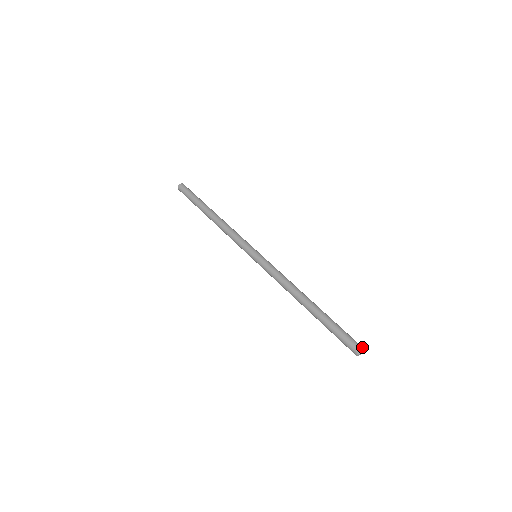
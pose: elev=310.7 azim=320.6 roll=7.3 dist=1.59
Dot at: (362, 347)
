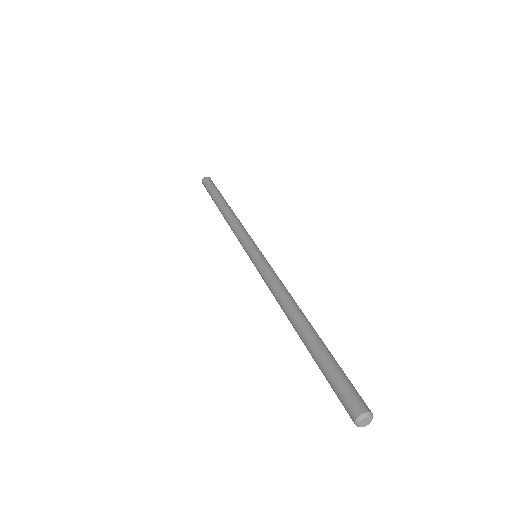
Dot at: (372, 413)
